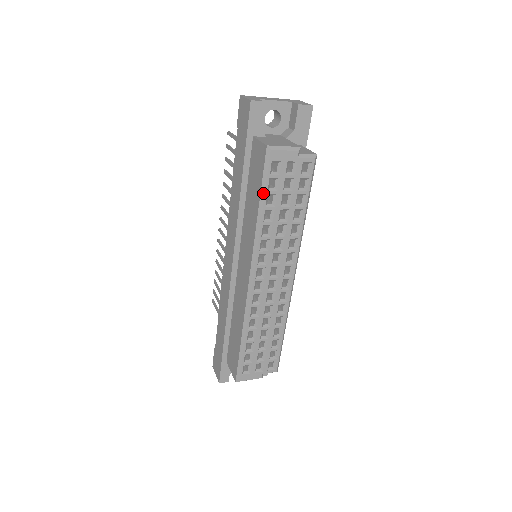
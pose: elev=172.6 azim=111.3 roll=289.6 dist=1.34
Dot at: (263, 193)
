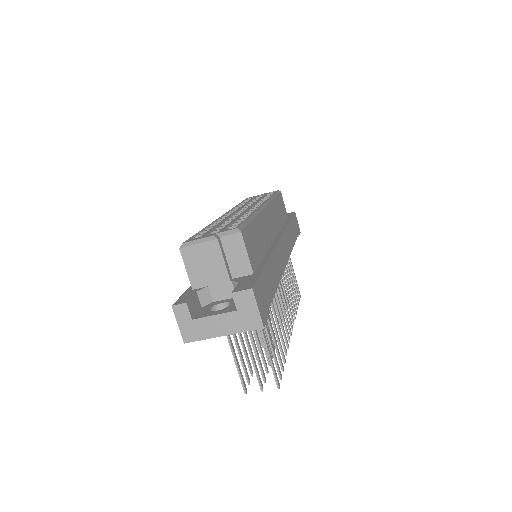
Dot at: occluded
